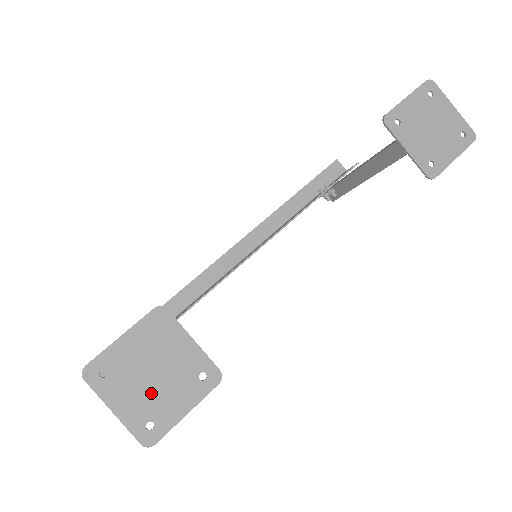
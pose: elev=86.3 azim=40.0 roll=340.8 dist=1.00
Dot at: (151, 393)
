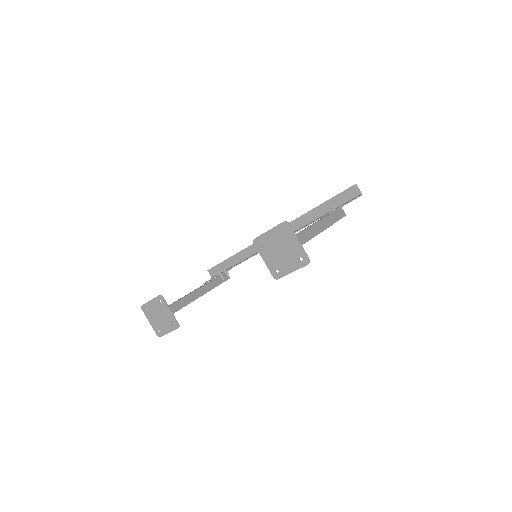
Dot at: (159, 322)
